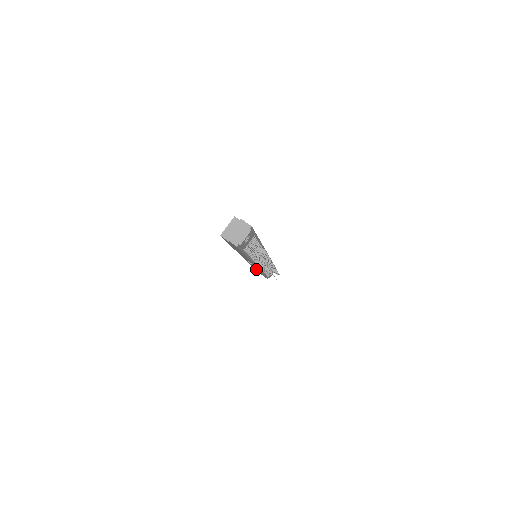
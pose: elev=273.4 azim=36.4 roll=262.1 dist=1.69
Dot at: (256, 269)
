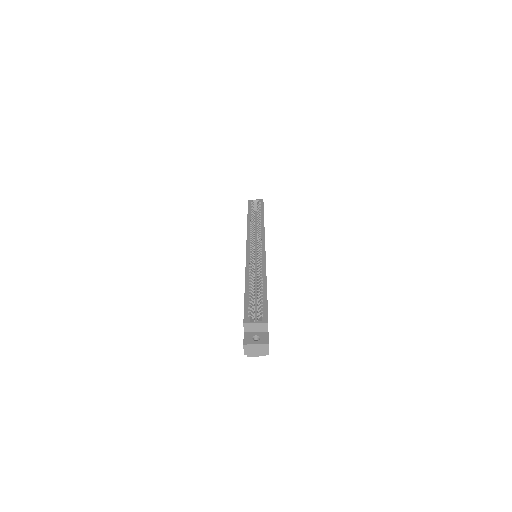
Dot at: occluded
